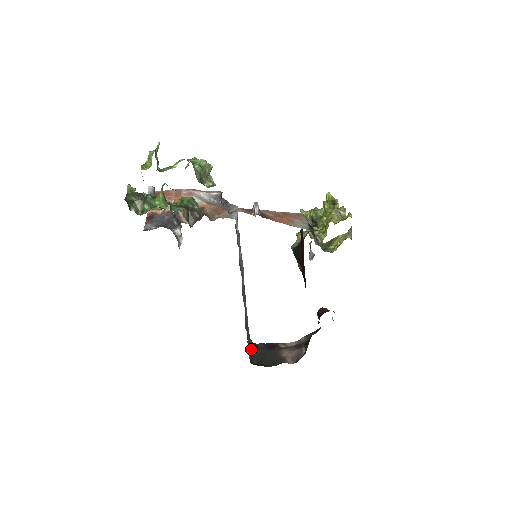
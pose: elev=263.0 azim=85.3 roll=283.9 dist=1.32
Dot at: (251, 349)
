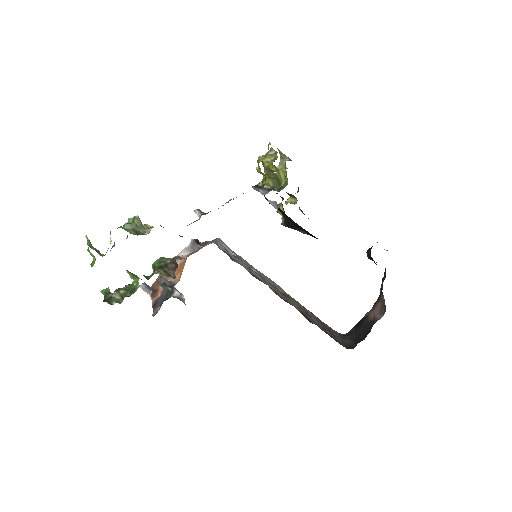
Dot at: (344, 340)
